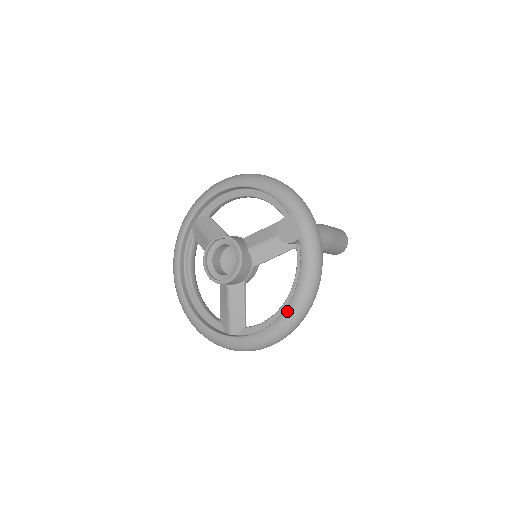
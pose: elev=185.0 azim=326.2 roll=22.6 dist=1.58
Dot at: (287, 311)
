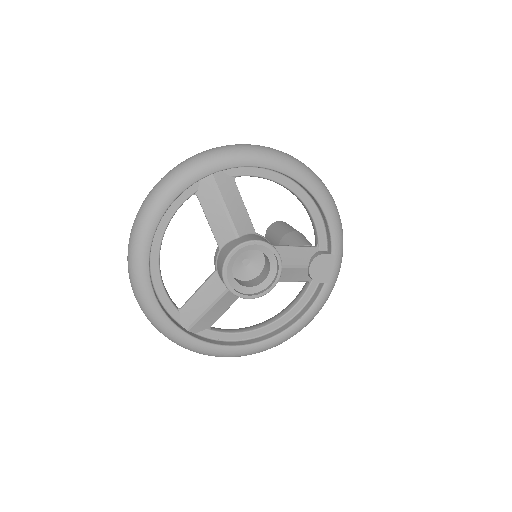
Dot at: (274, 340)
